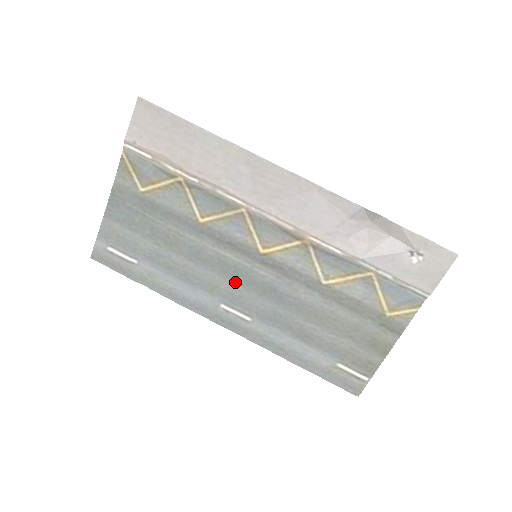
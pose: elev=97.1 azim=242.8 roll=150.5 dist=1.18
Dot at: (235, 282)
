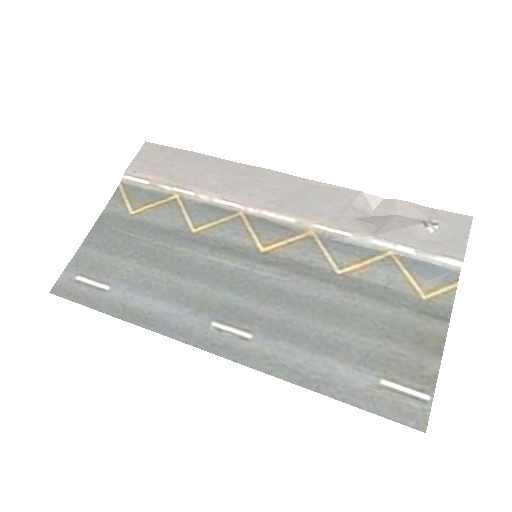
Dot at: (231, 292)
